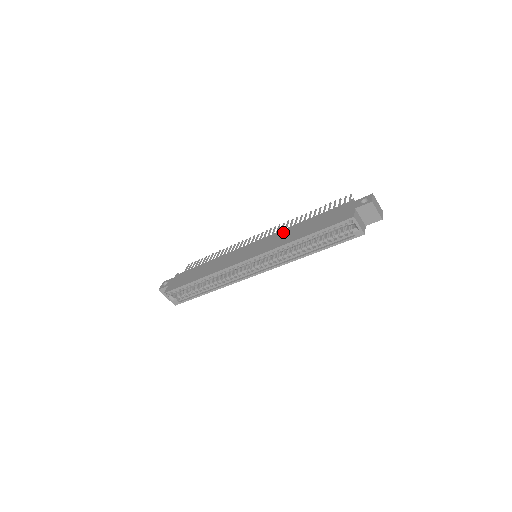
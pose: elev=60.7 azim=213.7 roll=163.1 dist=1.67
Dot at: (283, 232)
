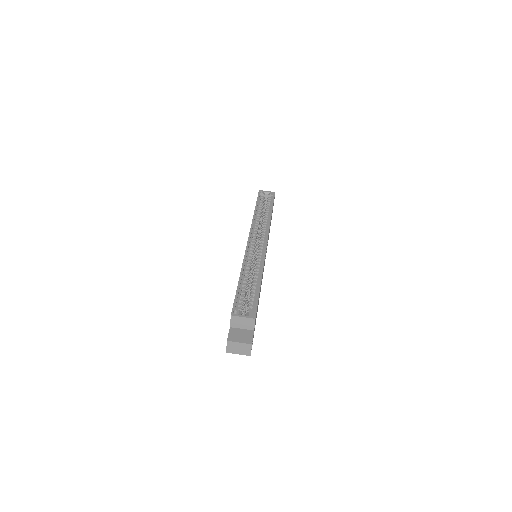
Dot at: occluded
